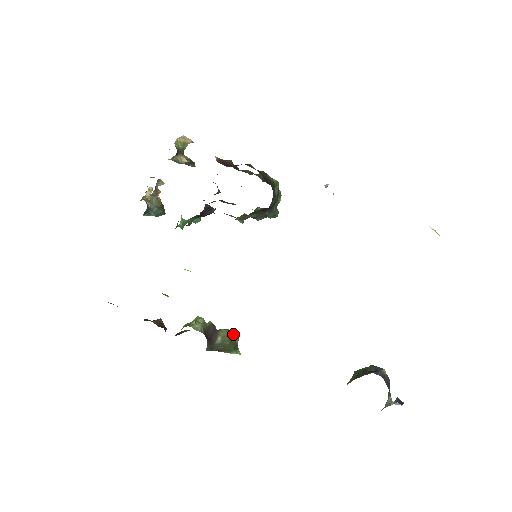
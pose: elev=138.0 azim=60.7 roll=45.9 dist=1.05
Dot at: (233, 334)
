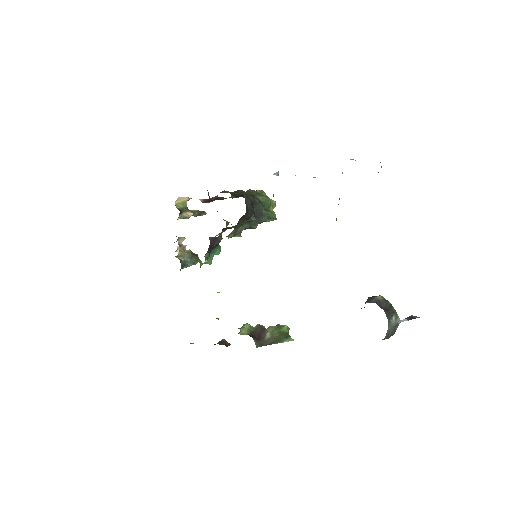
Dot at: (281, 326)
